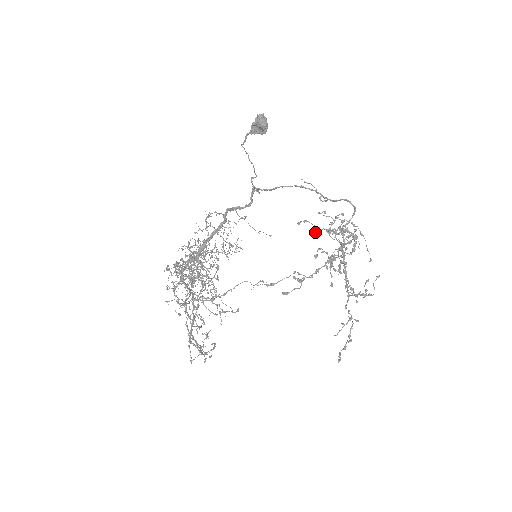
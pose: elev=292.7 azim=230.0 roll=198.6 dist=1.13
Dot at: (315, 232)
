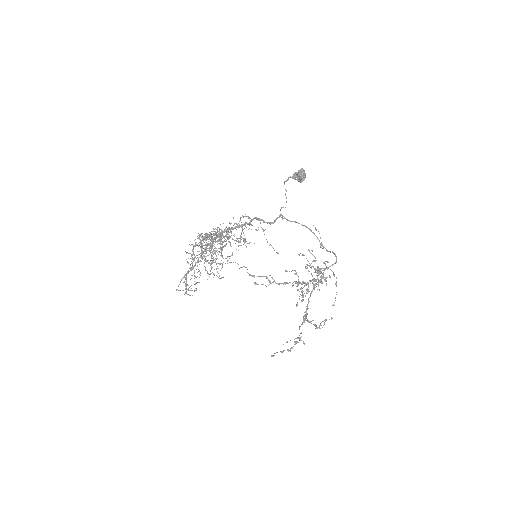
Dot at: (306, 266)
